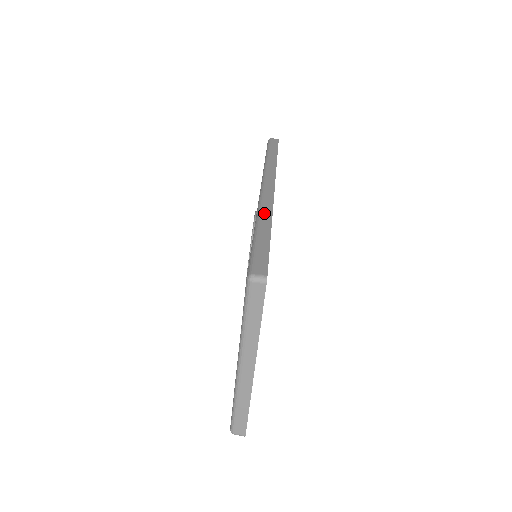
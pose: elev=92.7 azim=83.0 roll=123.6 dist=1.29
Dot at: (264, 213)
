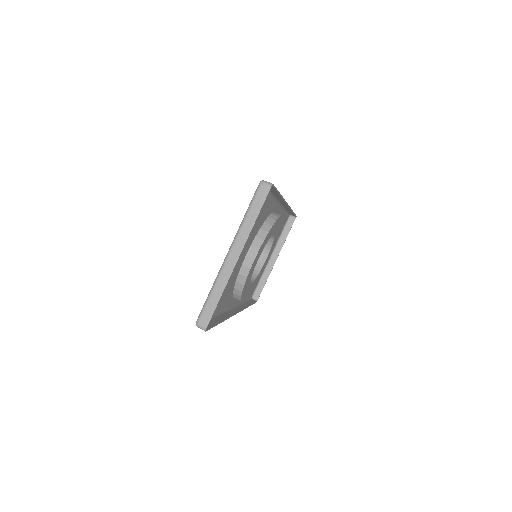
Dot at: occluded
